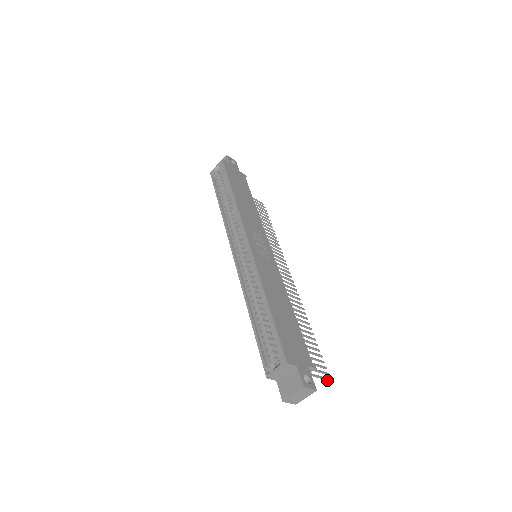
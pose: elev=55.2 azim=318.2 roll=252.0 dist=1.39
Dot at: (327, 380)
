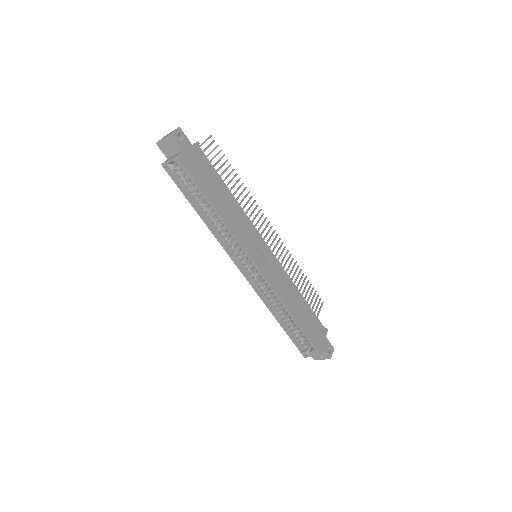
Dot at: (322, 305)
